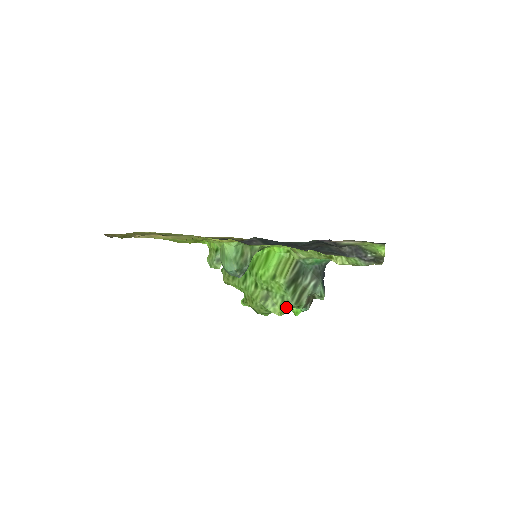
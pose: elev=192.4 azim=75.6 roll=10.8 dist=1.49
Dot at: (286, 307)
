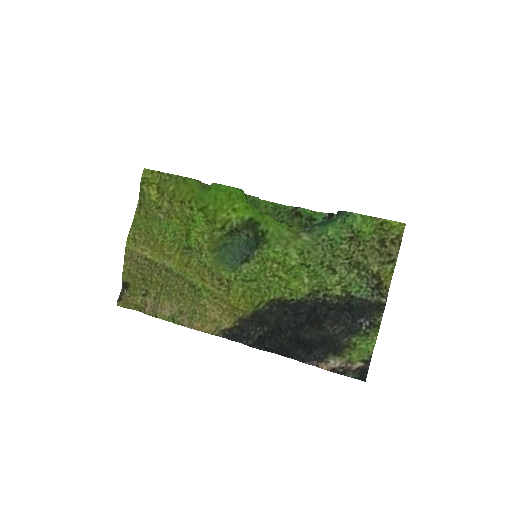
Dot at: occluded
